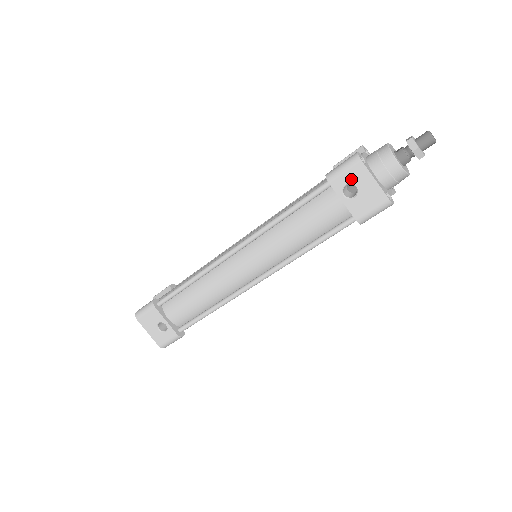
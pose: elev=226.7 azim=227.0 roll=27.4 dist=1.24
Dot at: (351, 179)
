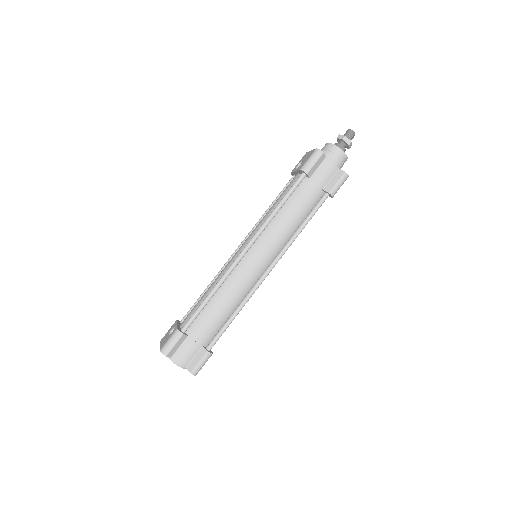
Dot at: (301, 161)
